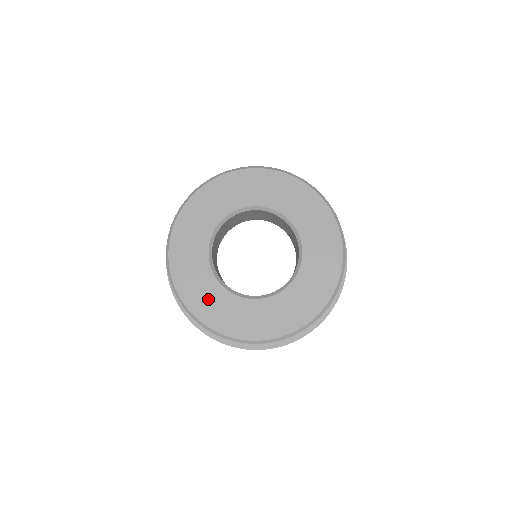
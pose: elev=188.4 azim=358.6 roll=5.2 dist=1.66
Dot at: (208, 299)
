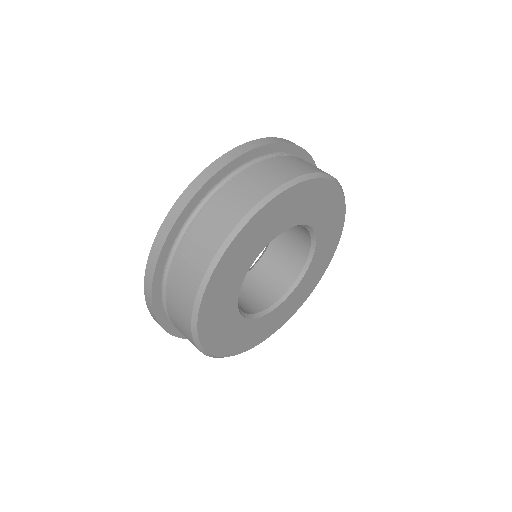
Dot at: (257, 332)
